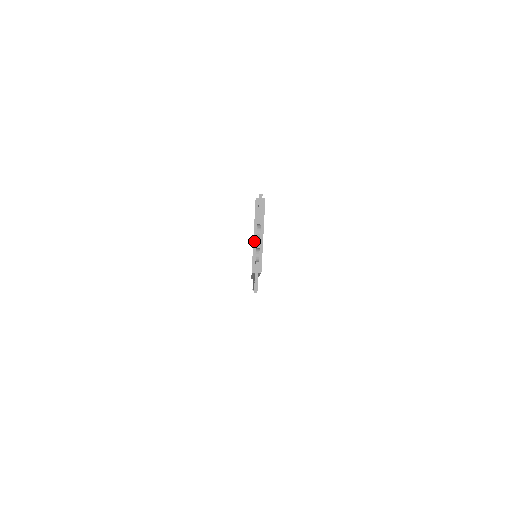
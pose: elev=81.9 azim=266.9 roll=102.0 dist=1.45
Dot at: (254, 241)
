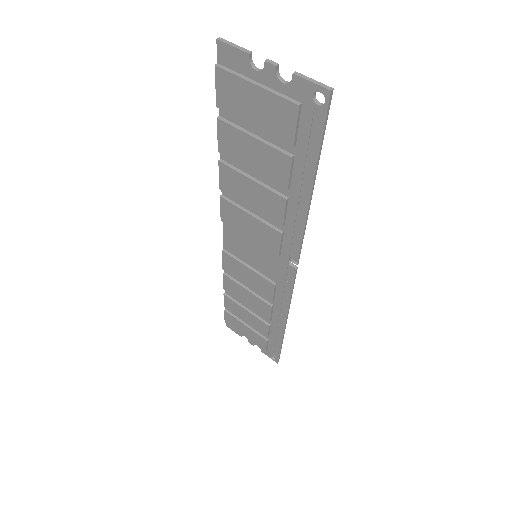
Dot at: (262, 87)
